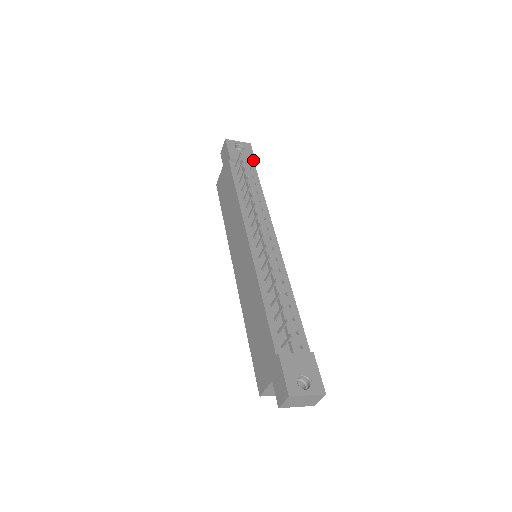
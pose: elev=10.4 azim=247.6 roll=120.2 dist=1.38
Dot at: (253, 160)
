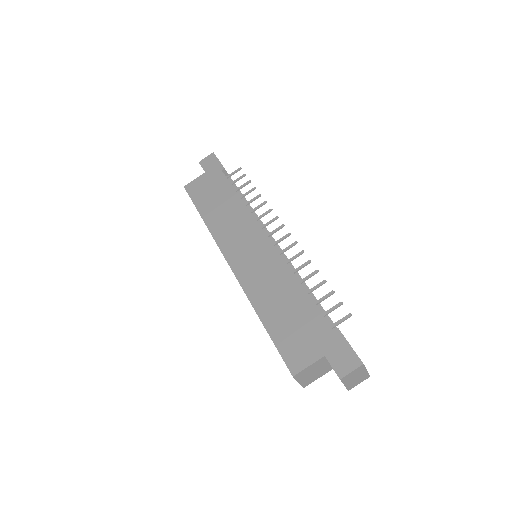
Dot at: occluded
